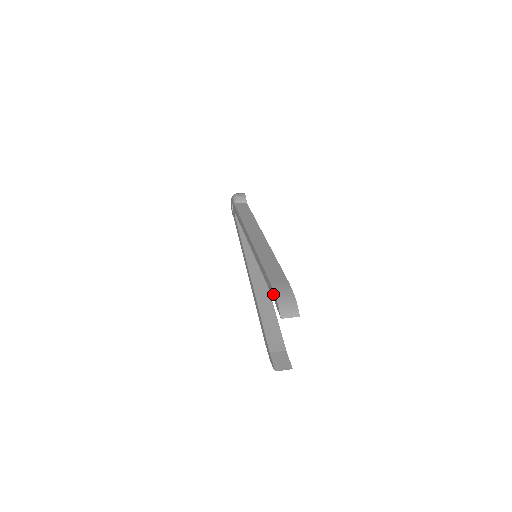
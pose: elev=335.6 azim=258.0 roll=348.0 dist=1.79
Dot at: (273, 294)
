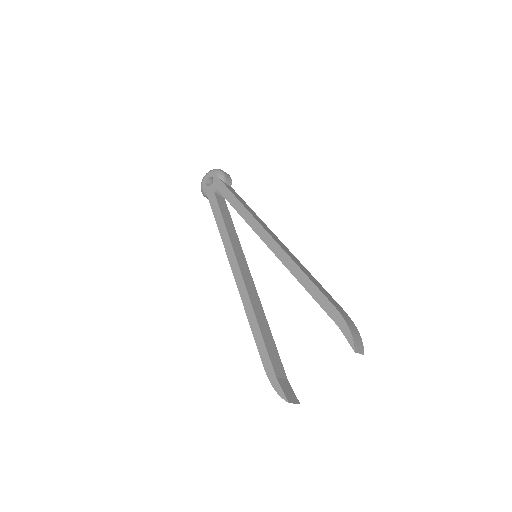
Dot at: (339, 319)
